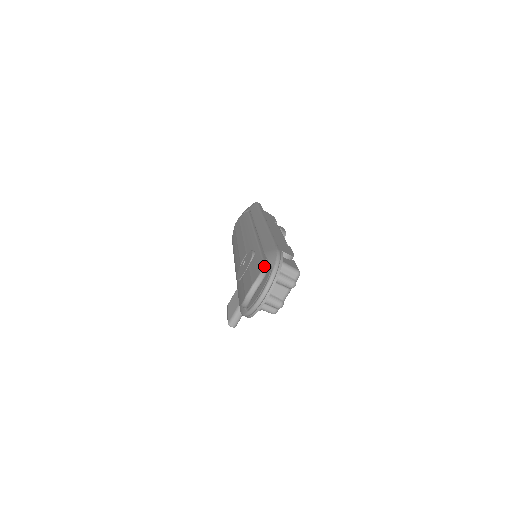
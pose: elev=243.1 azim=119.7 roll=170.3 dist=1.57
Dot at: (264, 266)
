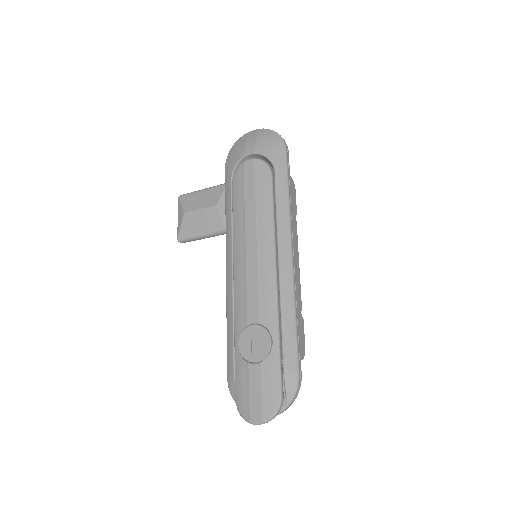
Dot at: (281, 404)
